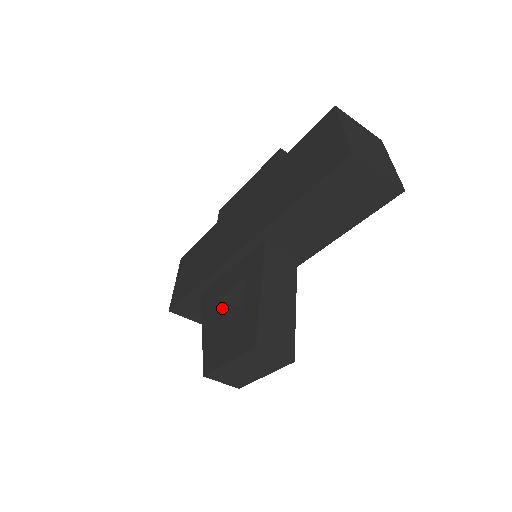
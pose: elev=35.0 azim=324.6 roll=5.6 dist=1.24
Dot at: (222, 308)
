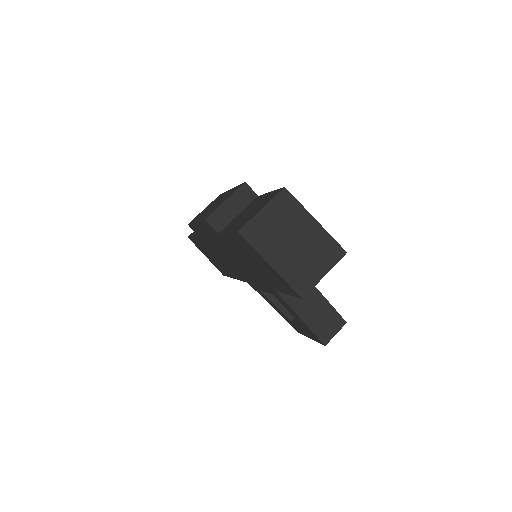
Dot at: (269, 293)
